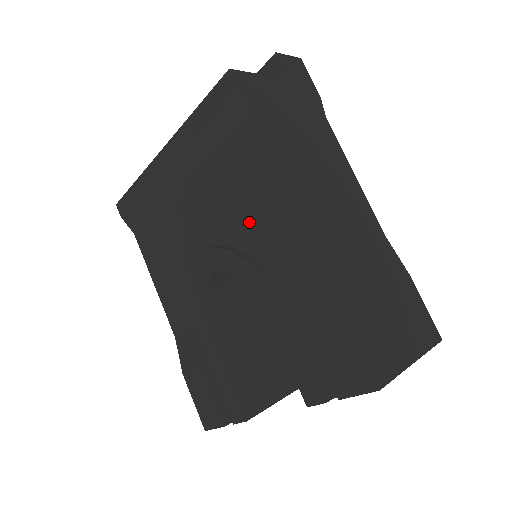
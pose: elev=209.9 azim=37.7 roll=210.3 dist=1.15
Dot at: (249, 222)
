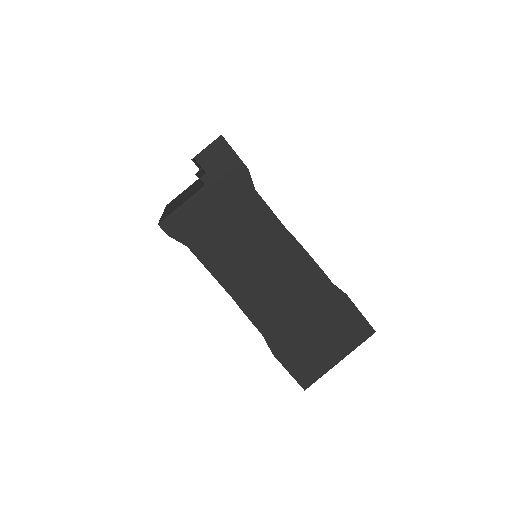
Dot at: occluded
